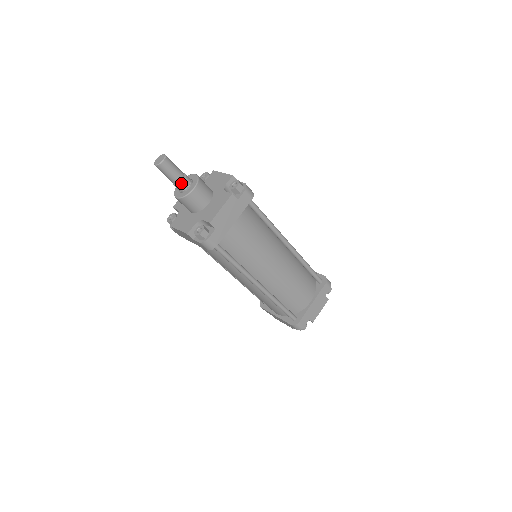
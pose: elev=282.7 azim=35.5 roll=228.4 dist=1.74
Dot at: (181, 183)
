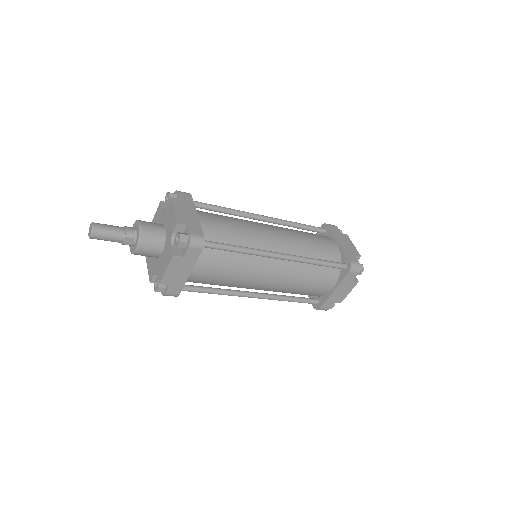
Dot at: (124, 243)
